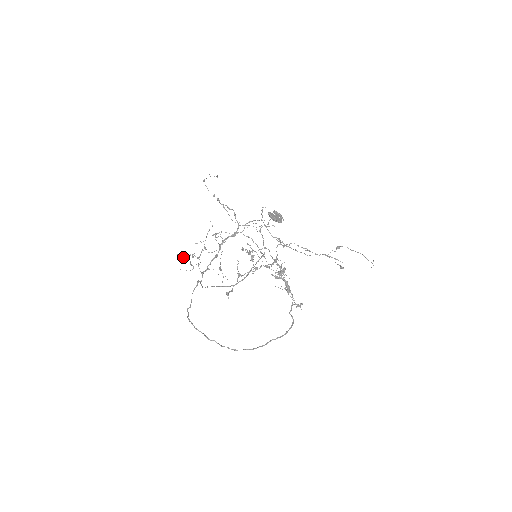
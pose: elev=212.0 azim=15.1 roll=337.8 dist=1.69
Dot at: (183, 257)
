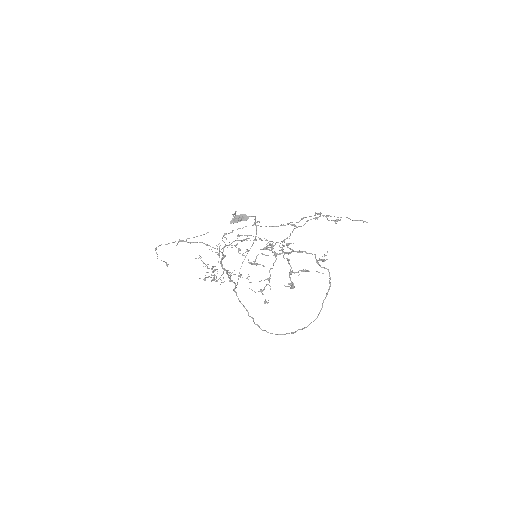
Dot at: (205, 280)
